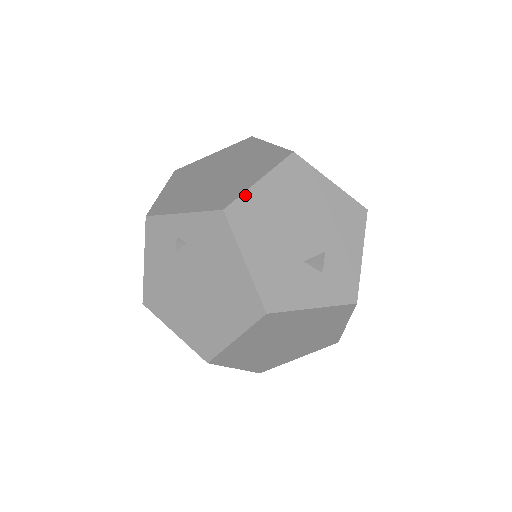
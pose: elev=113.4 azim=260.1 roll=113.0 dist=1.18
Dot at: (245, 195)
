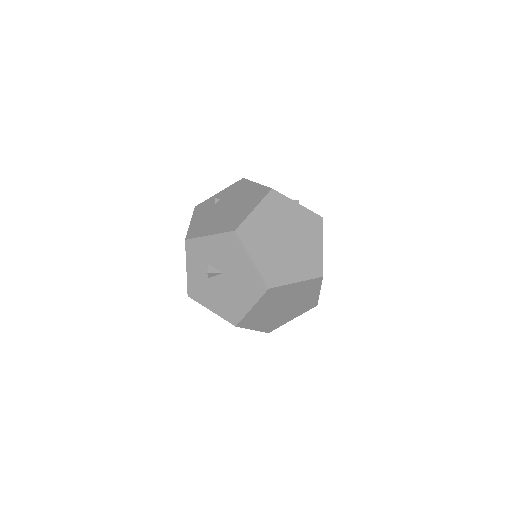
Dot at: occluded
